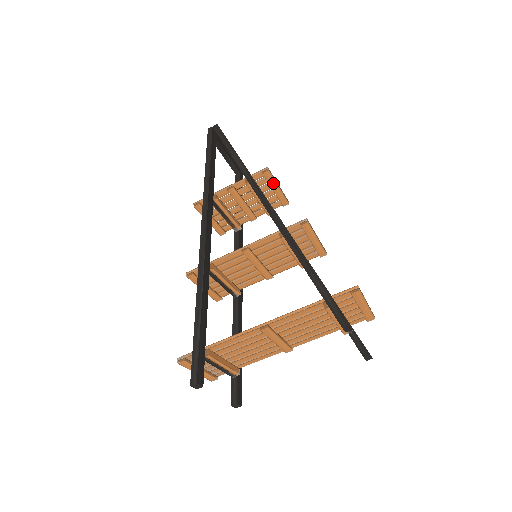
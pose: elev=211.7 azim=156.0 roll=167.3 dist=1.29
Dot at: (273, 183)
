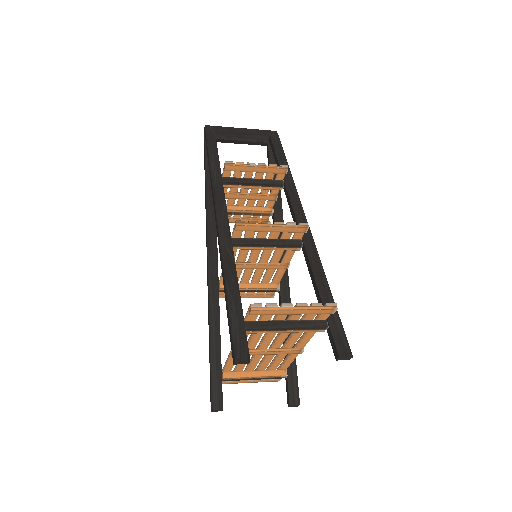
Dot at: (246, 168)
